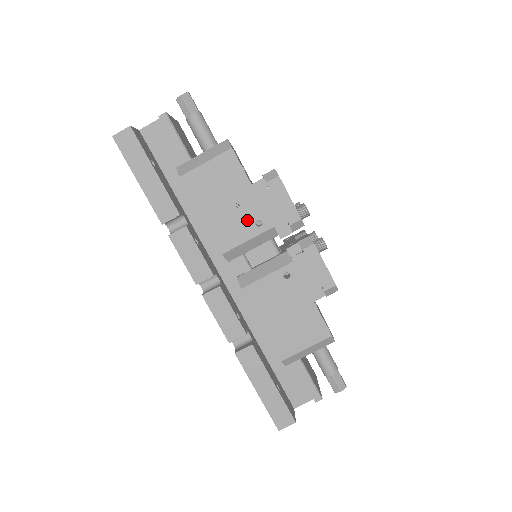
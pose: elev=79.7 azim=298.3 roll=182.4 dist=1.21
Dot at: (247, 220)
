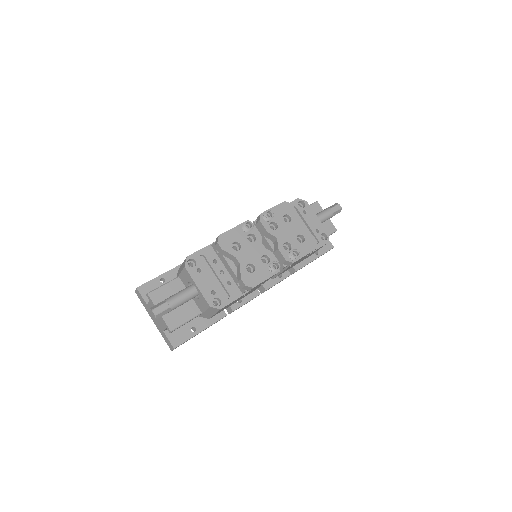
Dot at: occluded
